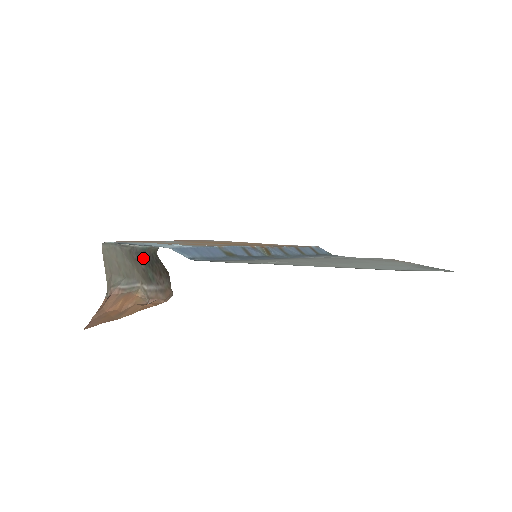
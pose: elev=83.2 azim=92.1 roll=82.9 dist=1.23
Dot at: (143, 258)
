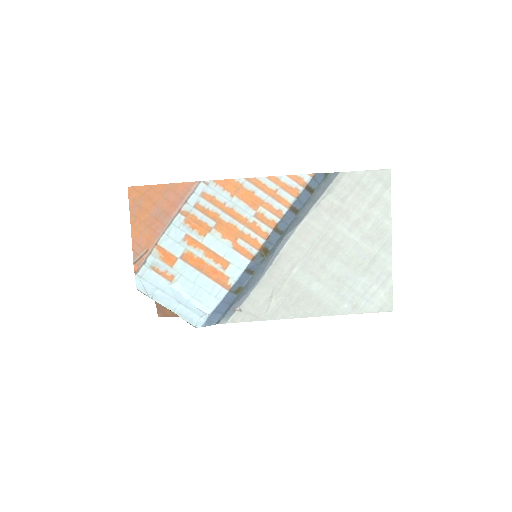
Dot at: occluded
